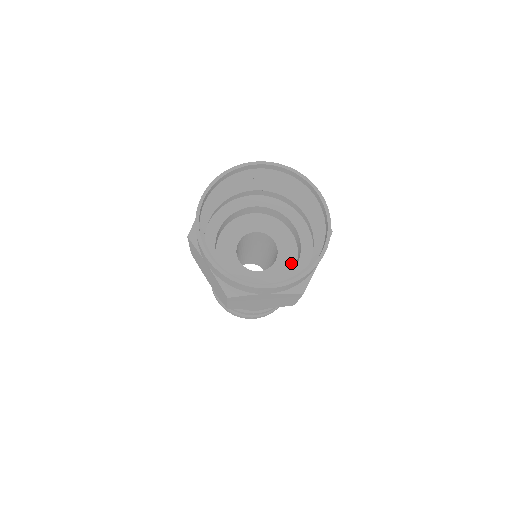
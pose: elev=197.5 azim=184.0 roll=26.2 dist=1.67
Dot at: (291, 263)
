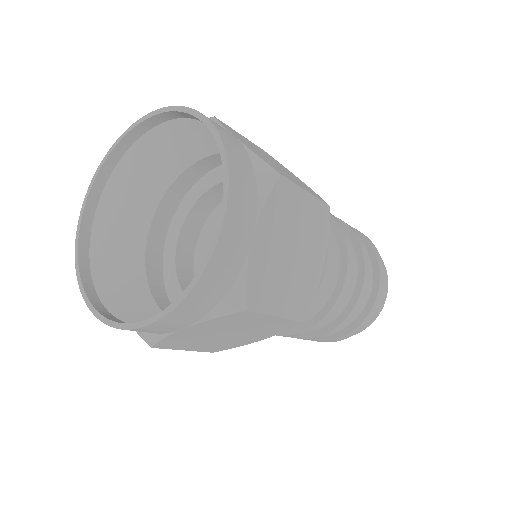
Dot at: occluded
